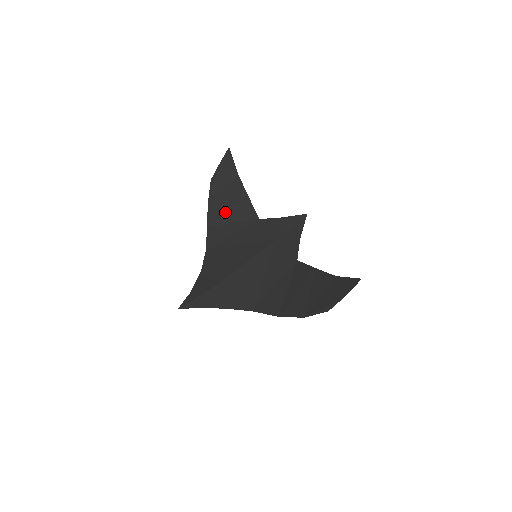
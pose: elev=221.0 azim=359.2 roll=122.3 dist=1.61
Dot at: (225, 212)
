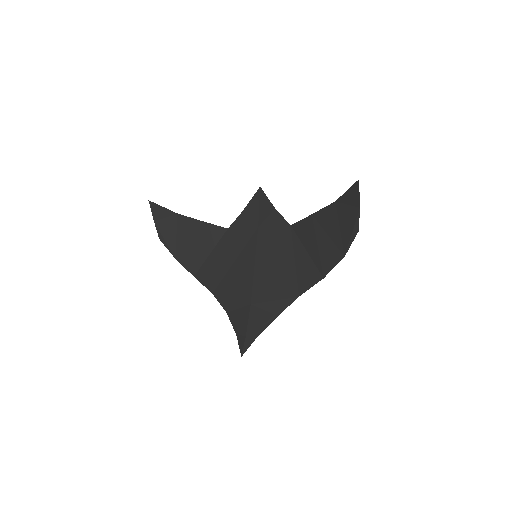
Dot at: (196, 251)
